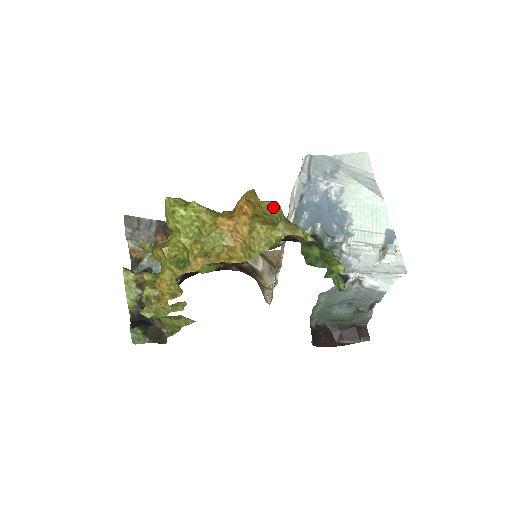
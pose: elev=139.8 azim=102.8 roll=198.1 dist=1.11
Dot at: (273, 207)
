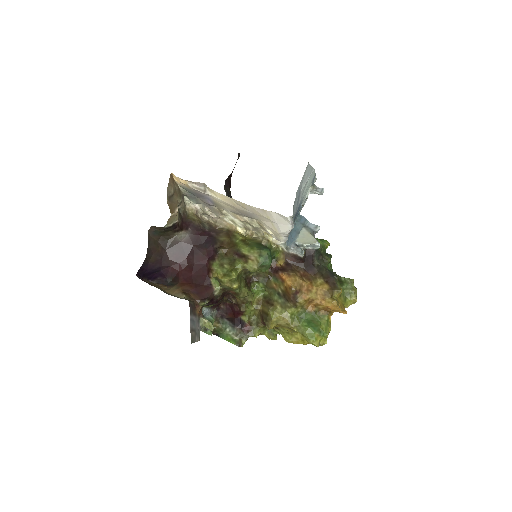
Dot at: occluded
